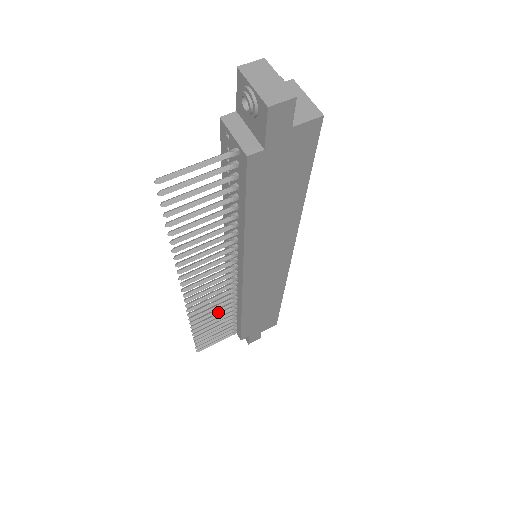
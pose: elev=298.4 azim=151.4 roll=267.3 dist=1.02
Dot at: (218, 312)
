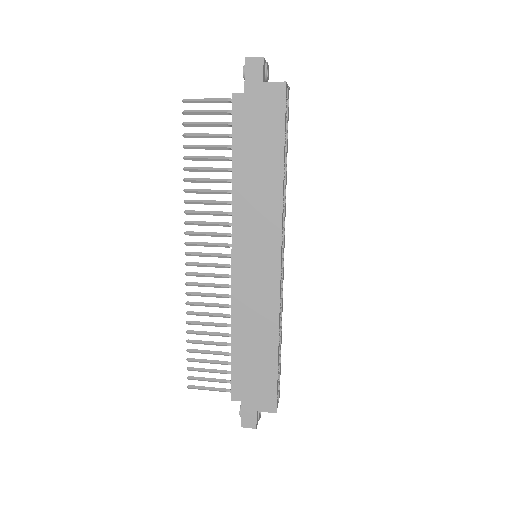
Dot at: (213, 315)
